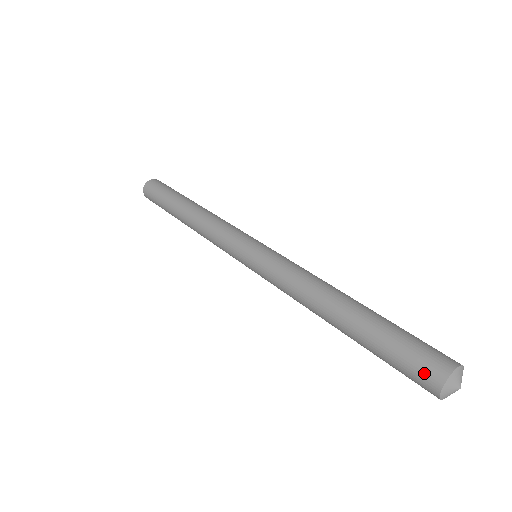
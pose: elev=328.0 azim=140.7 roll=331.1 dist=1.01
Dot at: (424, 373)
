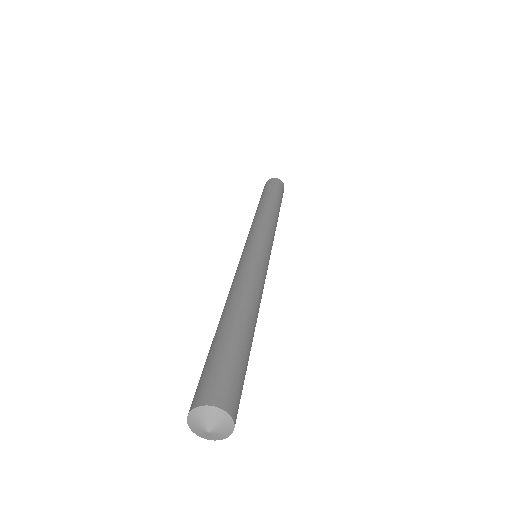
Dot at: (200, 389)
